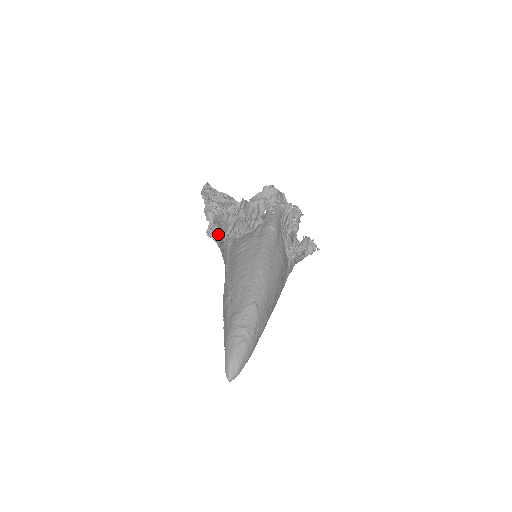
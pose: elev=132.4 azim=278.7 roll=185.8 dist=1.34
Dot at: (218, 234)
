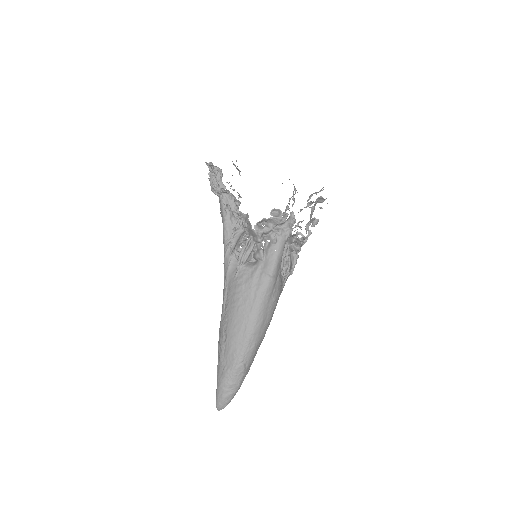
Dot at: occluded
